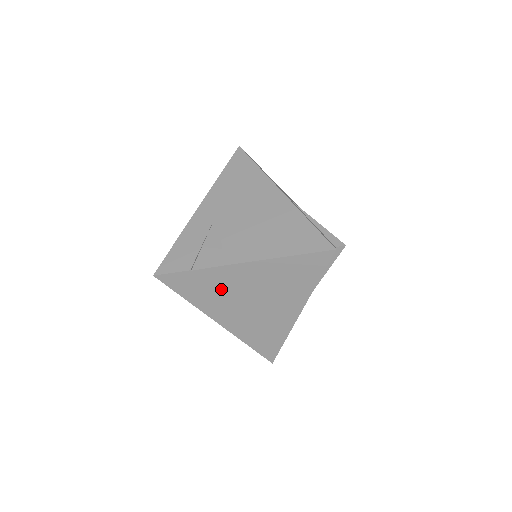
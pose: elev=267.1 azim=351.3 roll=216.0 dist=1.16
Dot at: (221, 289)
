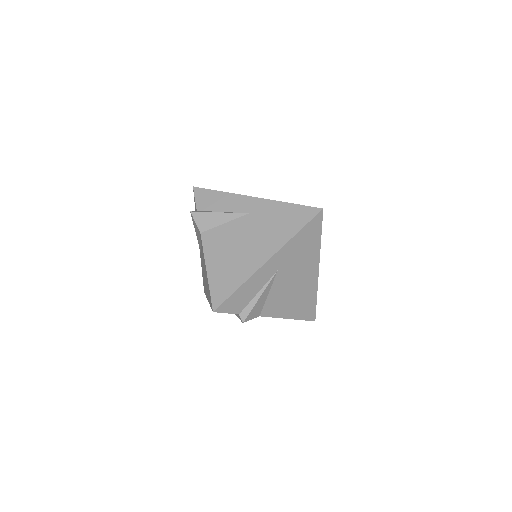
Dot at: occluded
